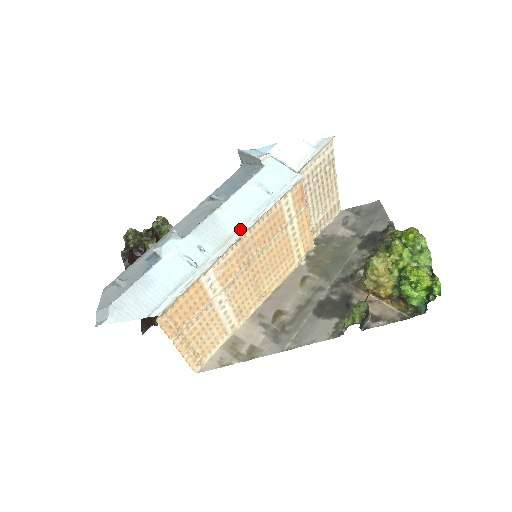
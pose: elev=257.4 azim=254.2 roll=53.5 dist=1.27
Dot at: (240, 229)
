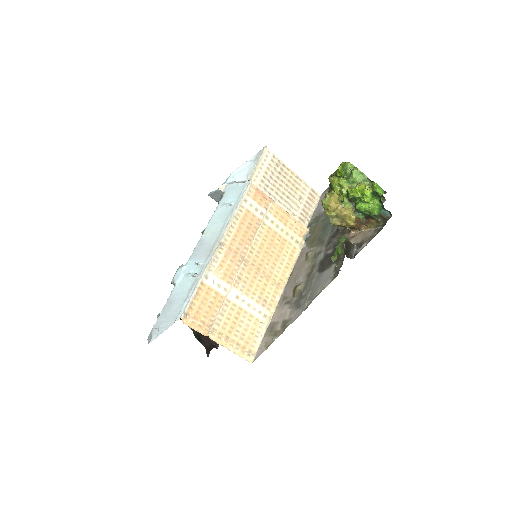
Dot at: (219, 237)
